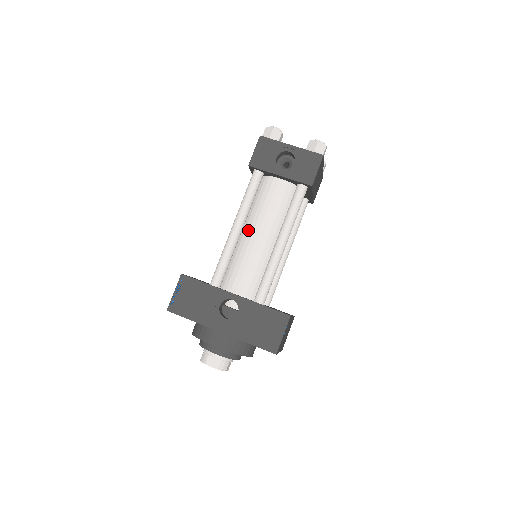
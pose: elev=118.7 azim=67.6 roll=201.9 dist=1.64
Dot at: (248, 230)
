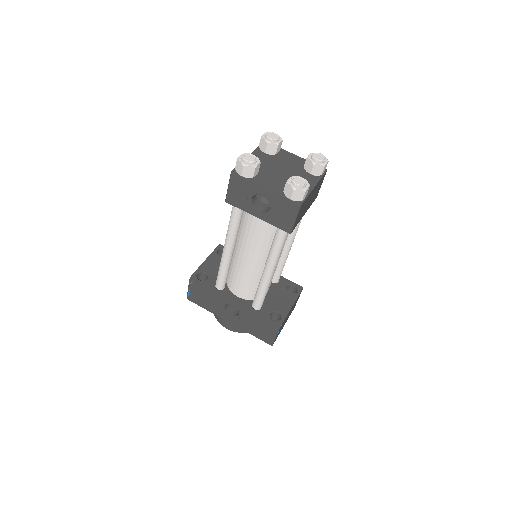
Dot at: (239, 250)
